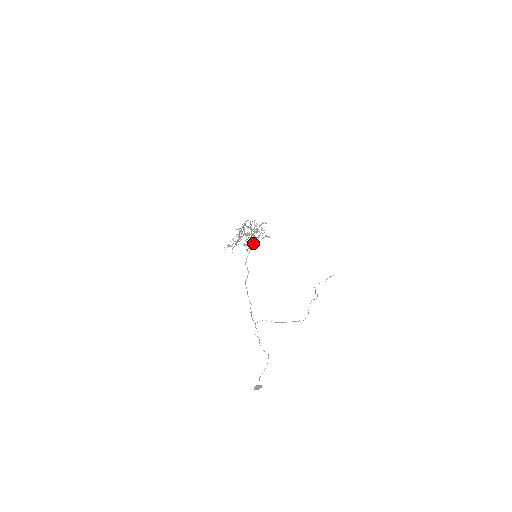
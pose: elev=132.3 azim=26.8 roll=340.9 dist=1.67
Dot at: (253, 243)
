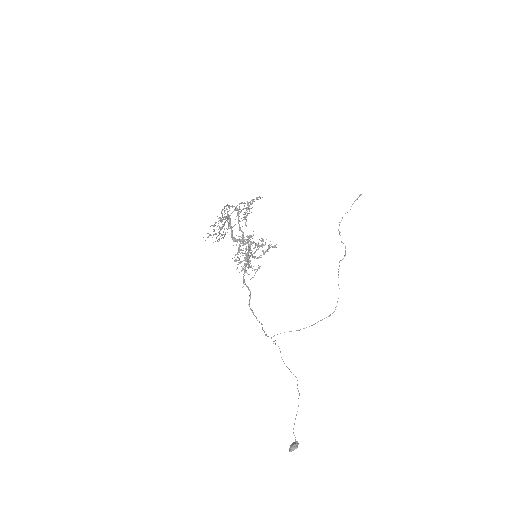
Dot at: (252, 277)
